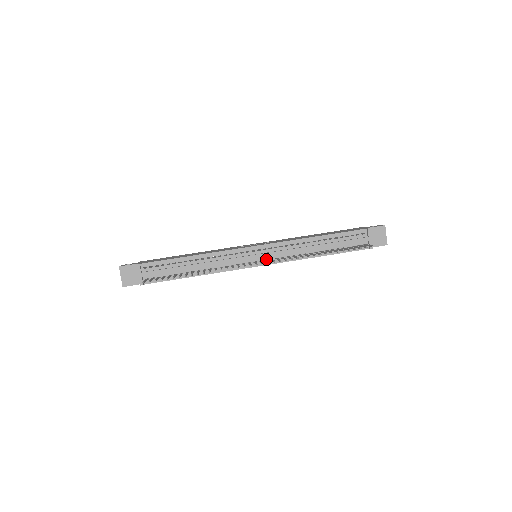
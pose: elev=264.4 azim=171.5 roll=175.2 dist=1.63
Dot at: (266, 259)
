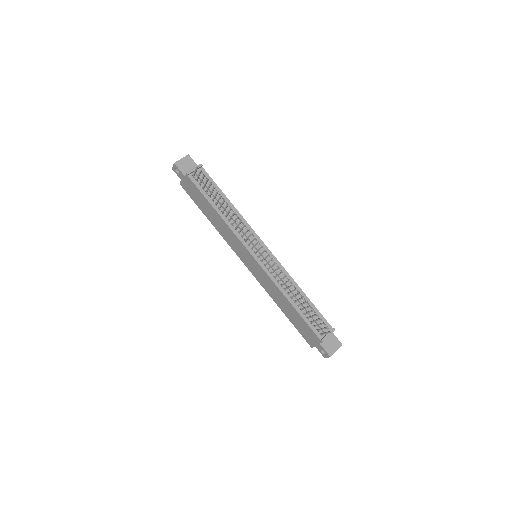
Dot at: (263, 260)
